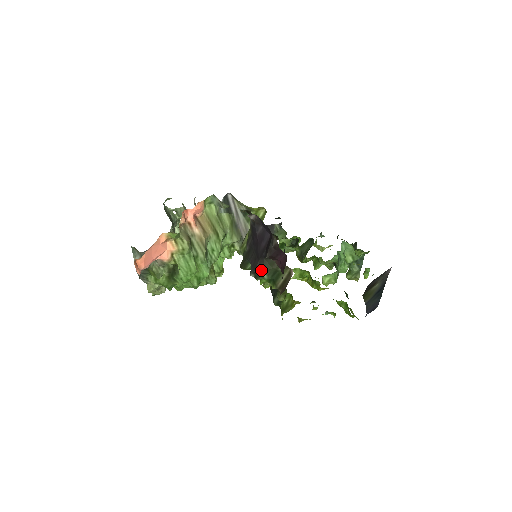
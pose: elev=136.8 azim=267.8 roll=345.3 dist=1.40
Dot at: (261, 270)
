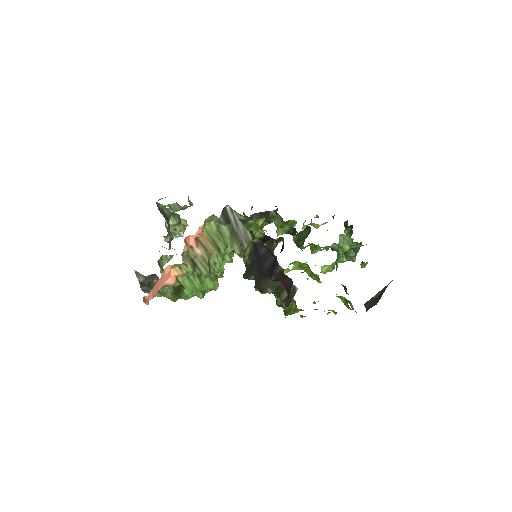
Dot at: (266, 287)
